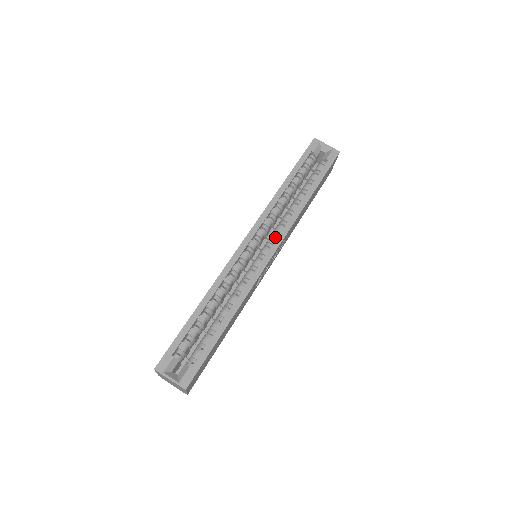
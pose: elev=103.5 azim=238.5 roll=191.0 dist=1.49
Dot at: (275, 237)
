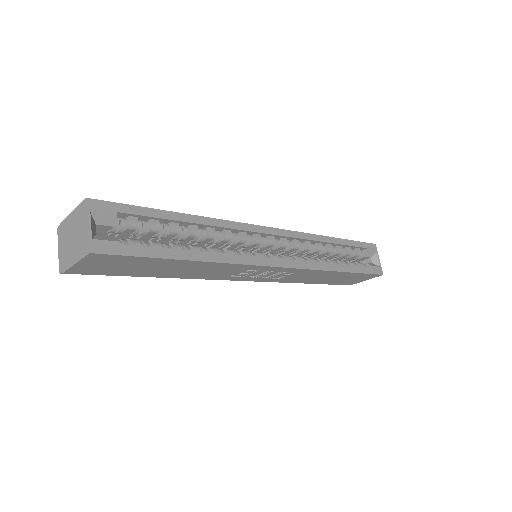
Dot at: (291, 260)
